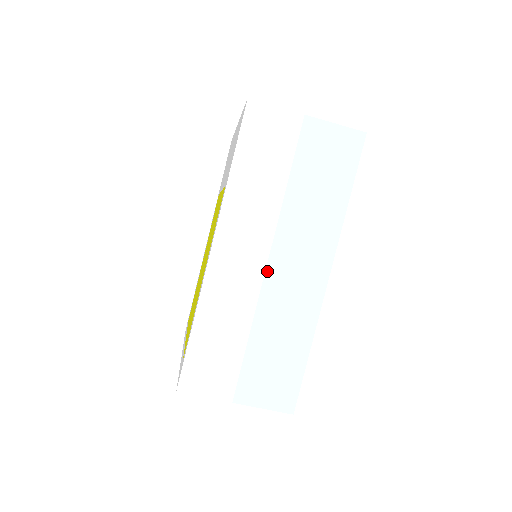
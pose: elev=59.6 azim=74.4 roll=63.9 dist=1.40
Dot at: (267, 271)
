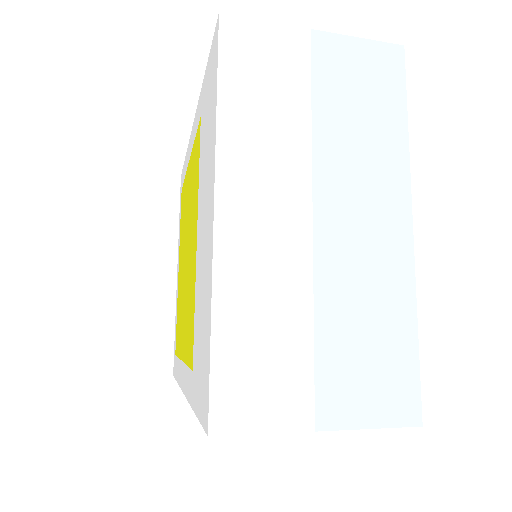
Dot at: occluded
